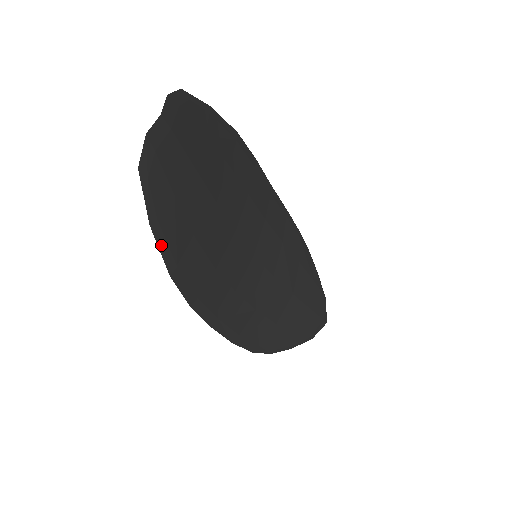
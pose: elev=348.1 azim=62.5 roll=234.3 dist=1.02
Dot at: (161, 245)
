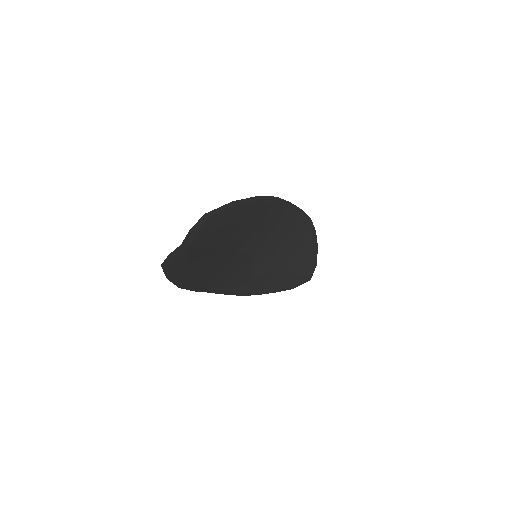
Dot at: (174, 281)
